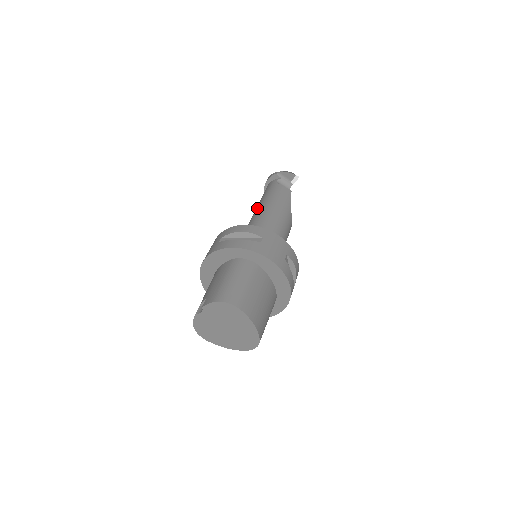
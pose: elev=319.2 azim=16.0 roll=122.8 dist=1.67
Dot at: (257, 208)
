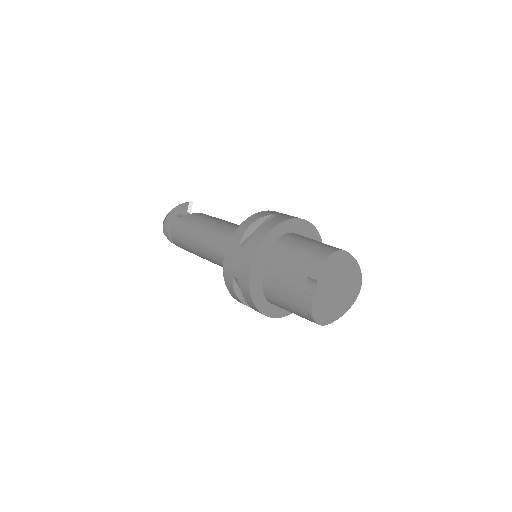
Dot at: (200, 236)
